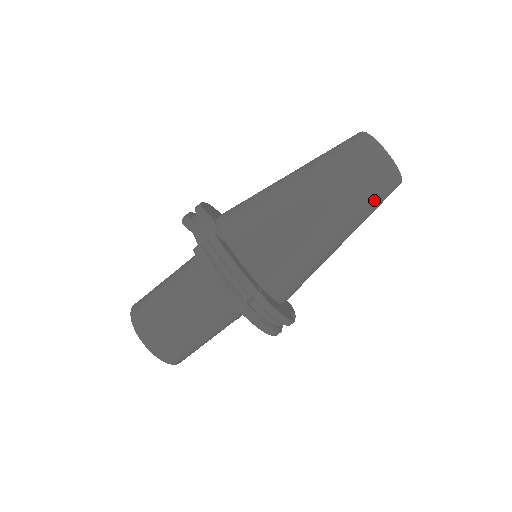
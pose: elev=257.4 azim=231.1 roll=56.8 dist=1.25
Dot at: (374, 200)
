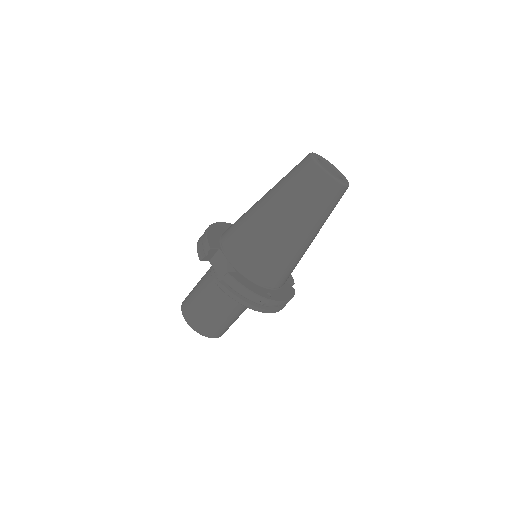
Dot at: (332, 209)
